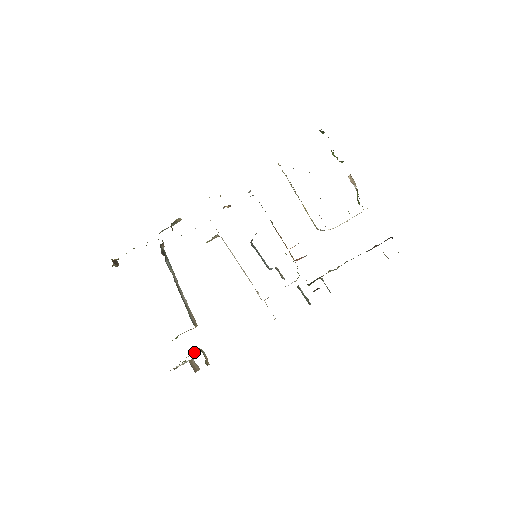
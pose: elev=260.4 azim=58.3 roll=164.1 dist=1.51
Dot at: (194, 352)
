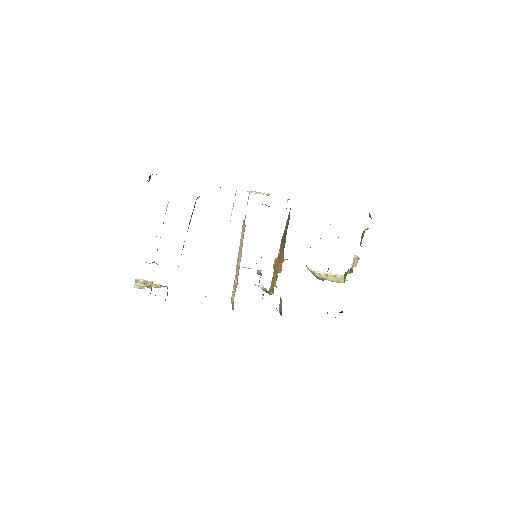
Dot at: (161, 285)
